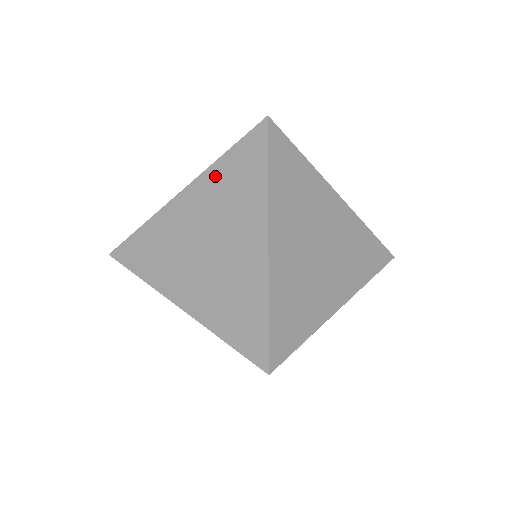
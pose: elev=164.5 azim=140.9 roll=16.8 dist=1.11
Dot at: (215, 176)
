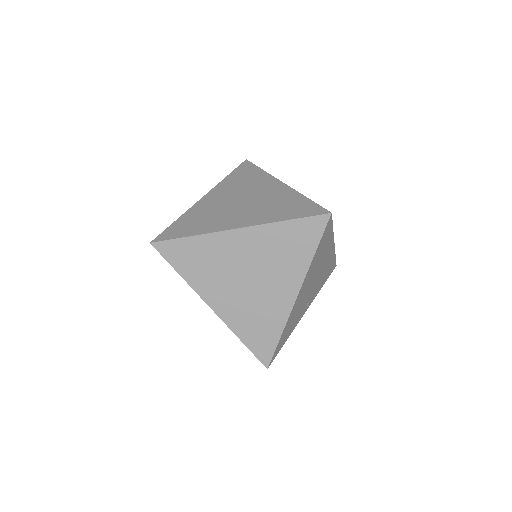
Dot at: (227, 183)
